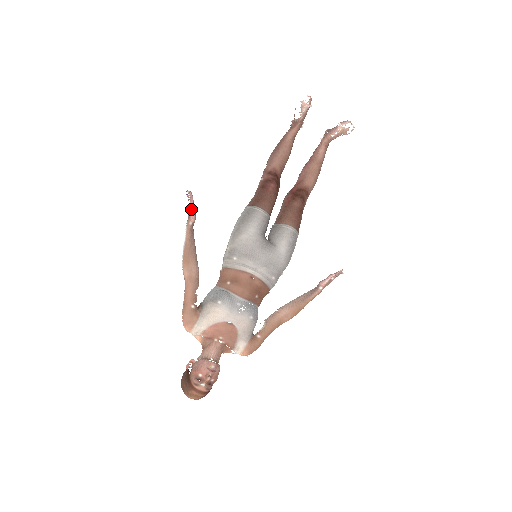
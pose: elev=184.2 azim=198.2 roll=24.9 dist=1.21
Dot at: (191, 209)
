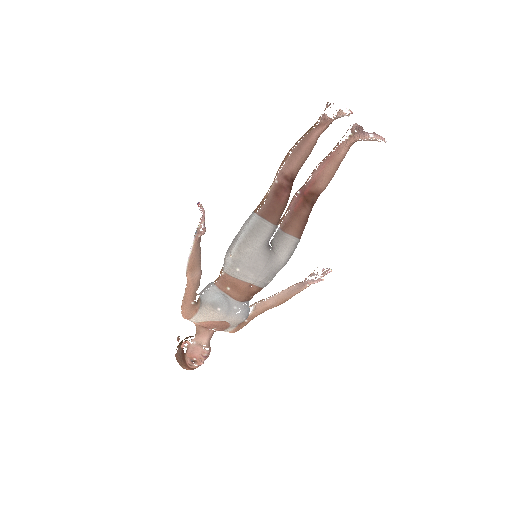
Dot at: (203, 229)
